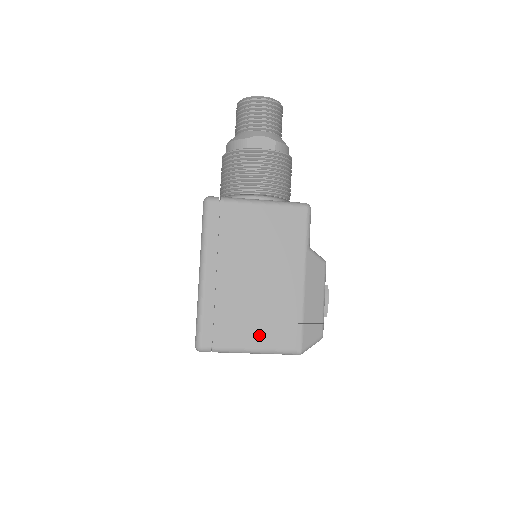
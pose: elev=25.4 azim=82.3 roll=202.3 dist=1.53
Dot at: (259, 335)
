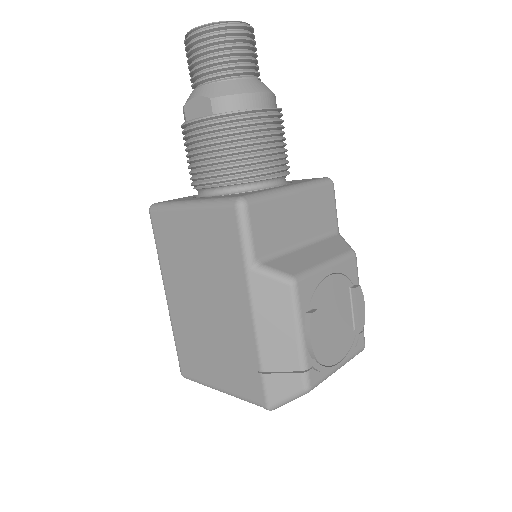
Dot at: (223, 375)
